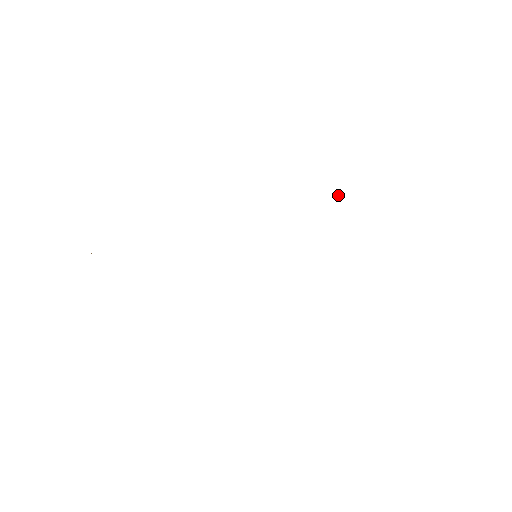
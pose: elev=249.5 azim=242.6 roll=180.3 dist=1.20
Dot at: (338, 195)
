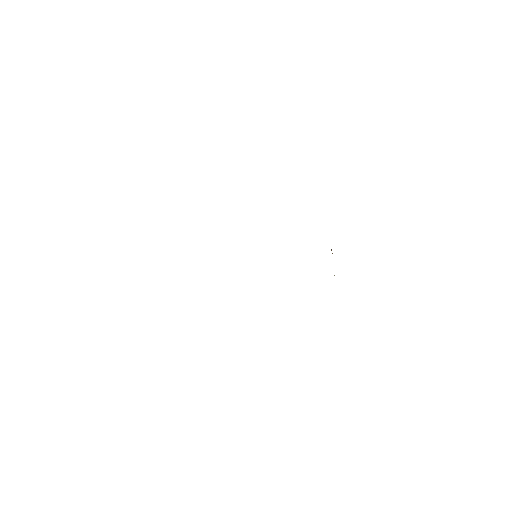
Dot at: occluded
